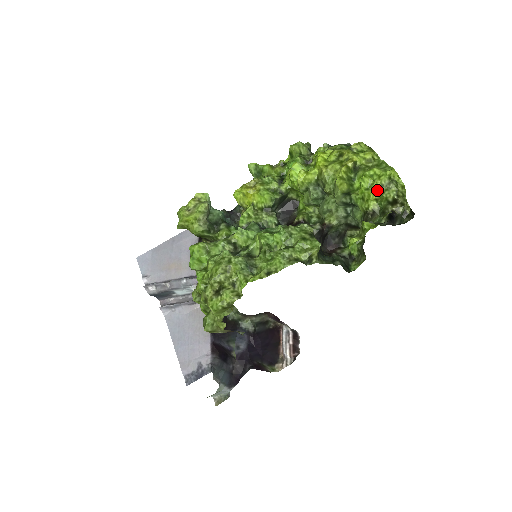
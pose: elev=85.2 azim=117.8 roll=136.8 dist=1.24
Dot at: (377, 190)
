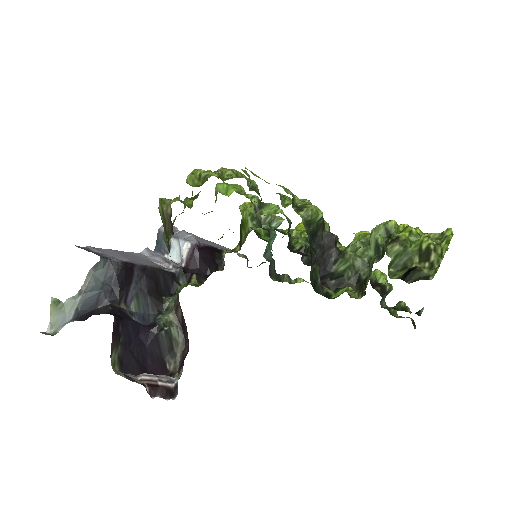
Dot at: (419, 234)
